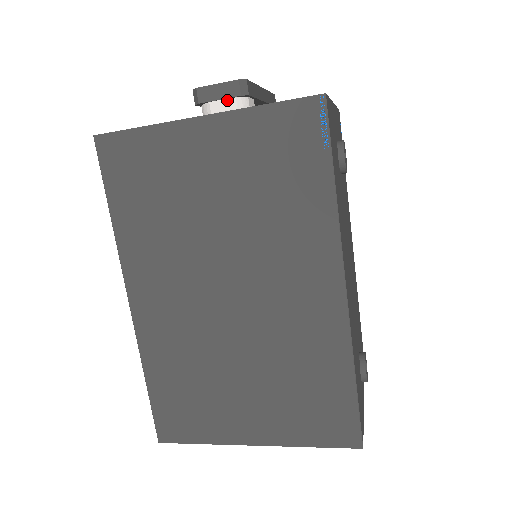
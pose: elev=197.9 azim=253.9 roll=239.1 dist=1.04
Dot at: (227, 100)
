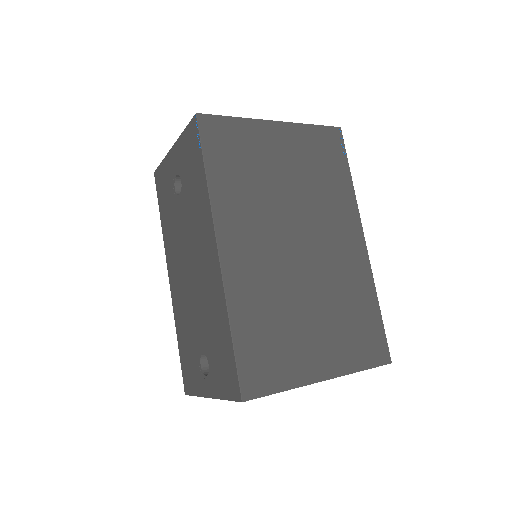
Dot at: occluded
